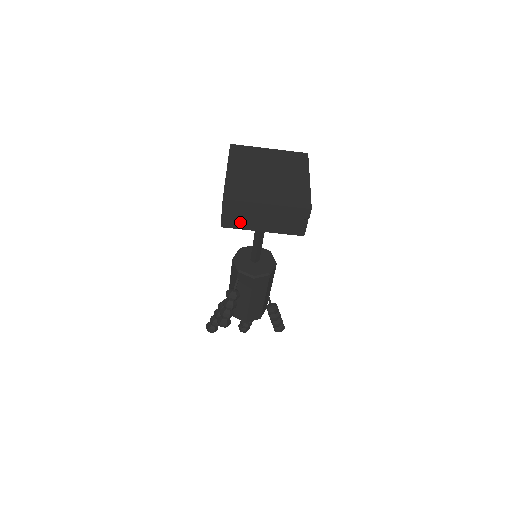
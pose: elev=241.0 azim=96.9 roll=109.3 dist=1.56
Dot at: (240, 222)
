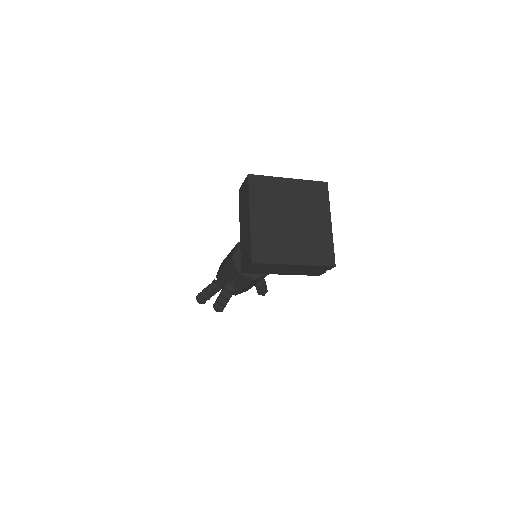
Dot at: (262, 271)
